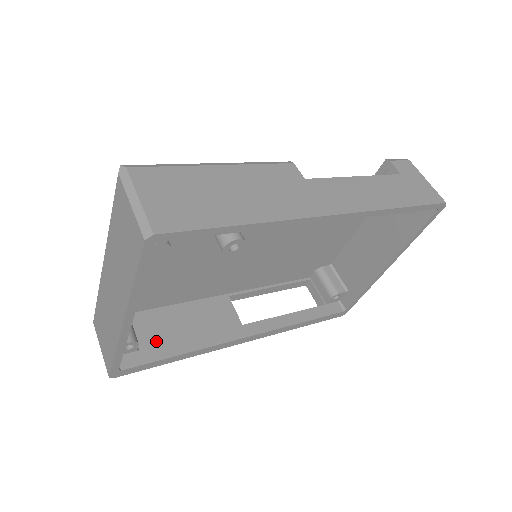
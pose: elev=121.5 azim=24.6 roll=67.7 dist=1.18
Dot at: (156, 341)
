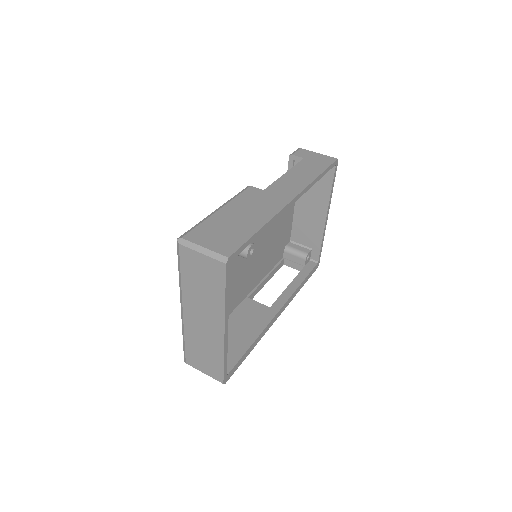
Dot at: (232, 347)
